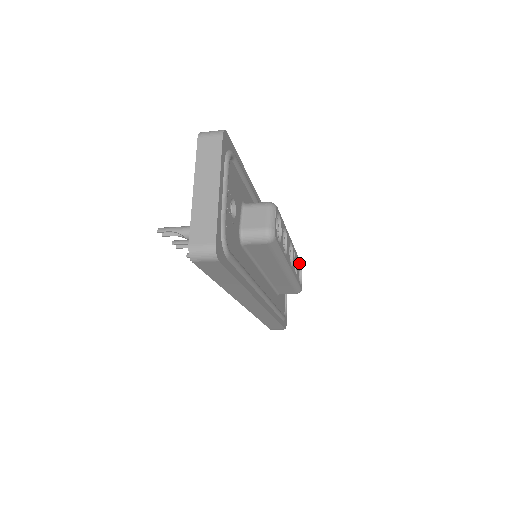
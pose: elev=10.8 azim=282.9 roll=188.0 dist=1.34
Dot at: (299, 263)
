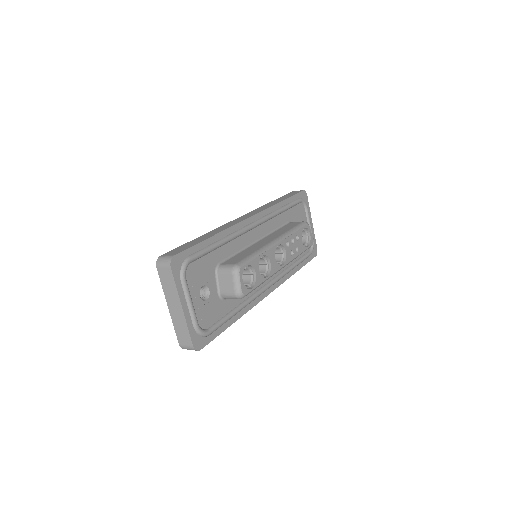
Dot at: (301, 231)
